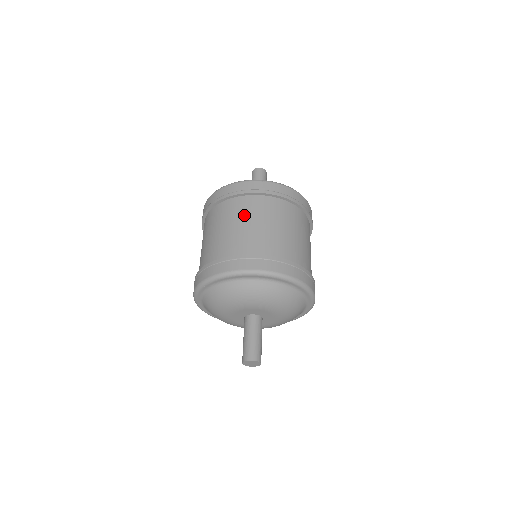
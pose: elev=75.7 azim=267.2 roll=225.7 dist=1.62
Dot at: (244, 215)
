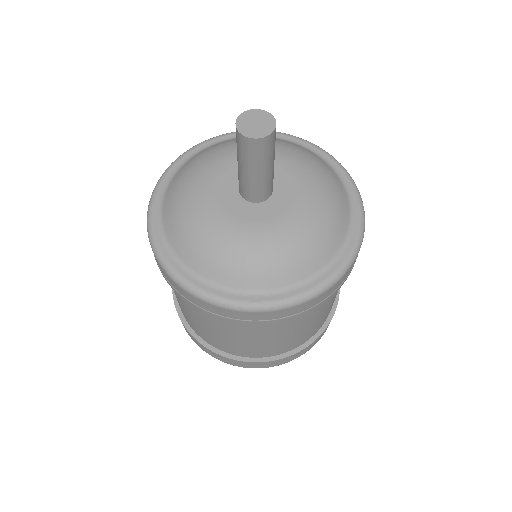
Dot at: occluded
